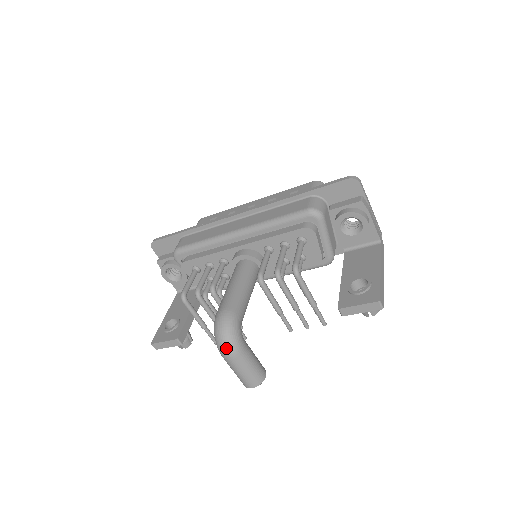
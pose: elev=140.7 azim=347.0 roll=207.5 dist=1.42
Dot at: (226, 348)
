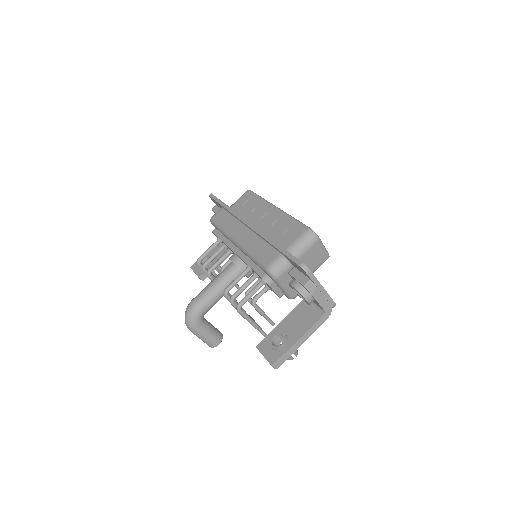
Dot at: (187, 326)
